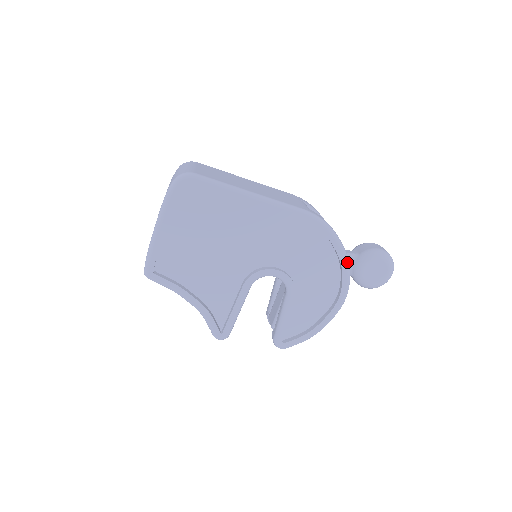
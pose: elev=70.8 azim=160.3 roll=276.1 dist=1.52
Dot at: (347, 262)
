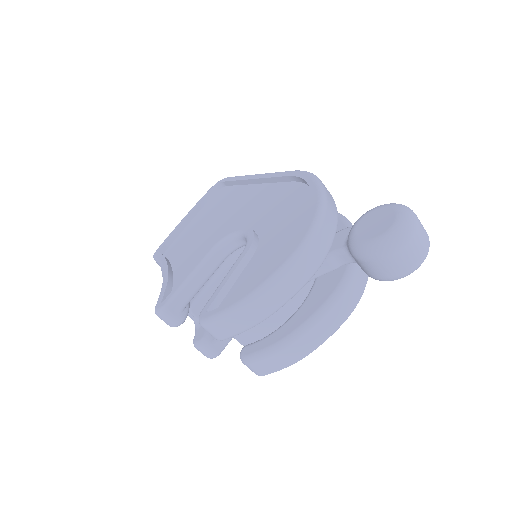
Dot at: (321, 200)
